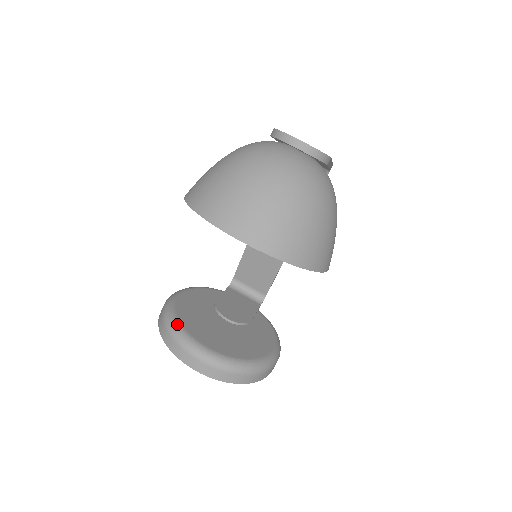
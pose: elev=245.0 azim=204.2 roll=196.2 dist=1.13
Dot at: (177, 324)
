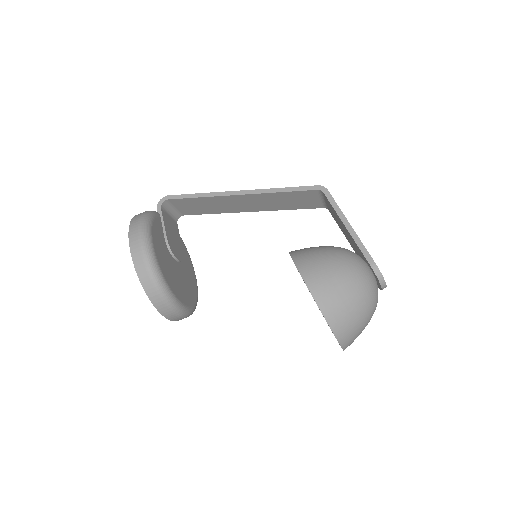
Dot at: (168, 289)
